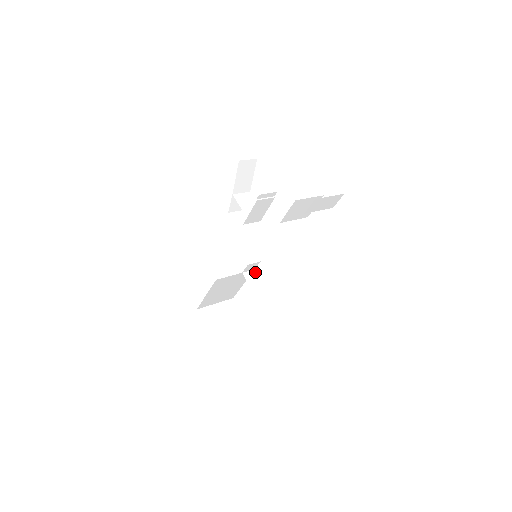
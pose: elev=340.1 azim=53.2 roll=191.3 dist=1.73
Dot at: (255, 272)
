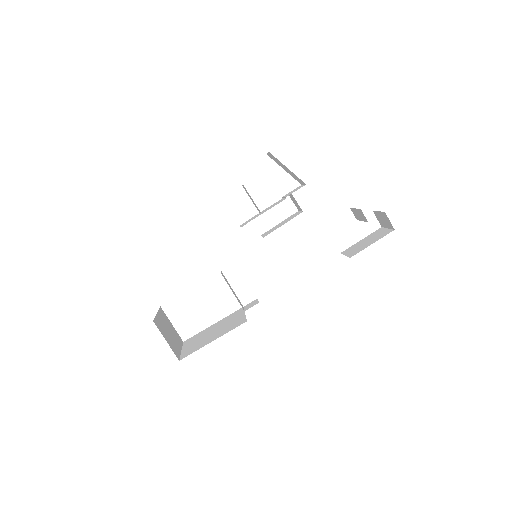
Dot at: occluded
